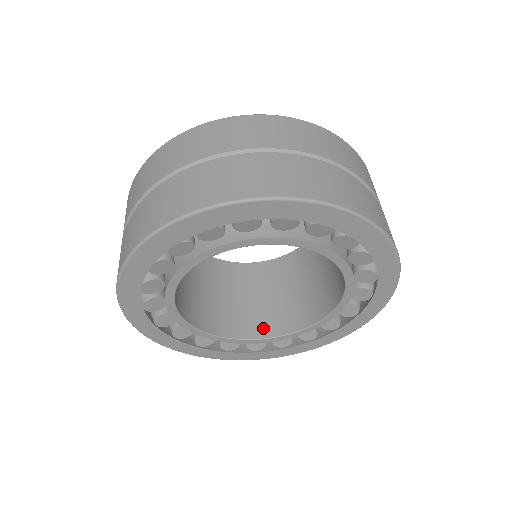
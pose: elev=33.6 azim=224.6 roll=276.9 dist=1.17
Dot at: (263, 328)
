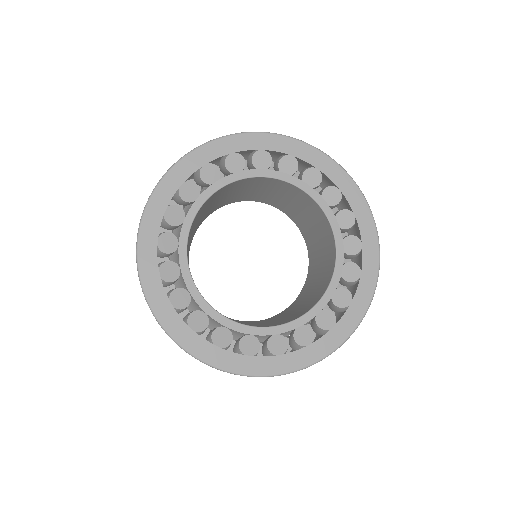
Dot at: (280, 323)
